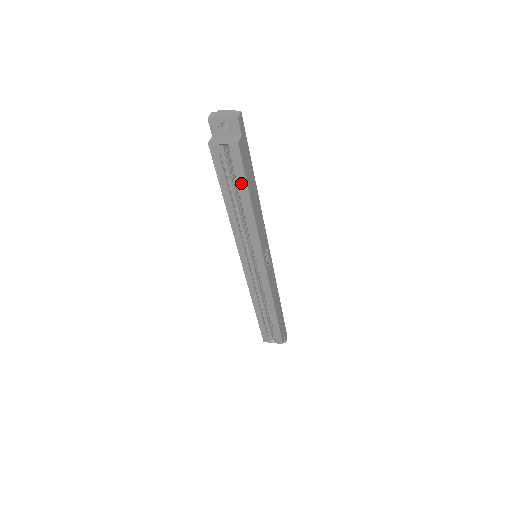
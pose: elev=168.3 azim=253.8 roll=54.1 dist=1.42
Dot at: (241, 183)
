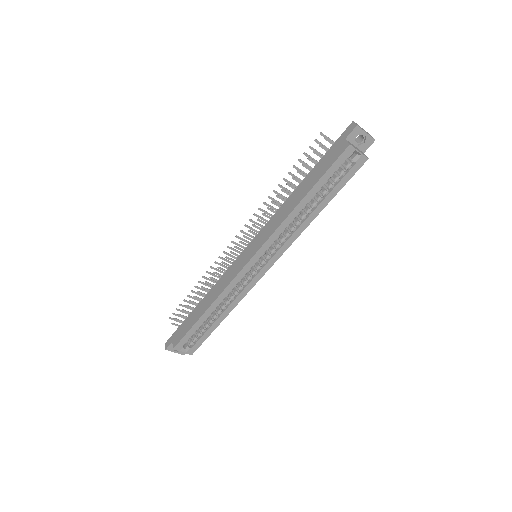
Dot at: (335, 189)
